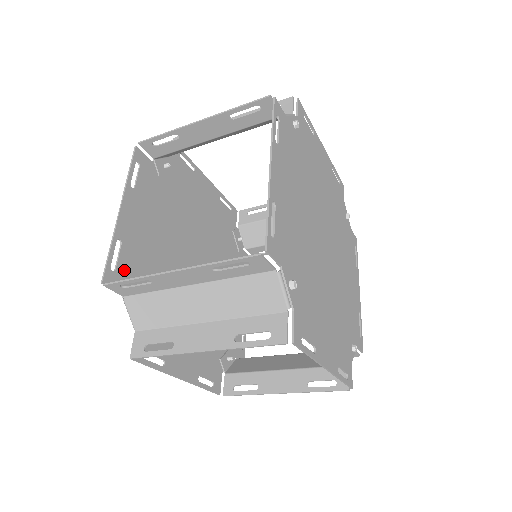
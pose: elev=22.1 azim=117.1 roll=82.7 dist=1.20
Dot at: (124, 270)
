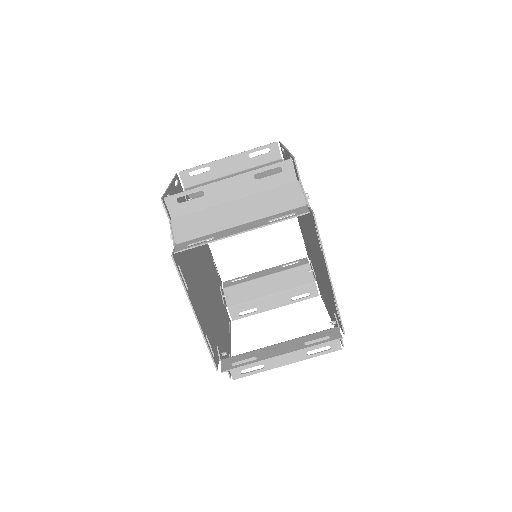
Dot at: occluded
